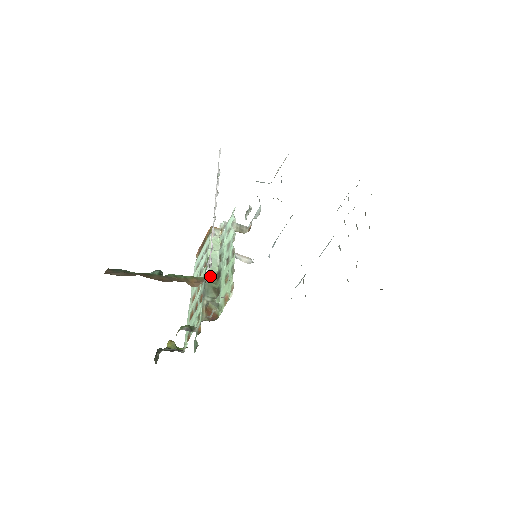
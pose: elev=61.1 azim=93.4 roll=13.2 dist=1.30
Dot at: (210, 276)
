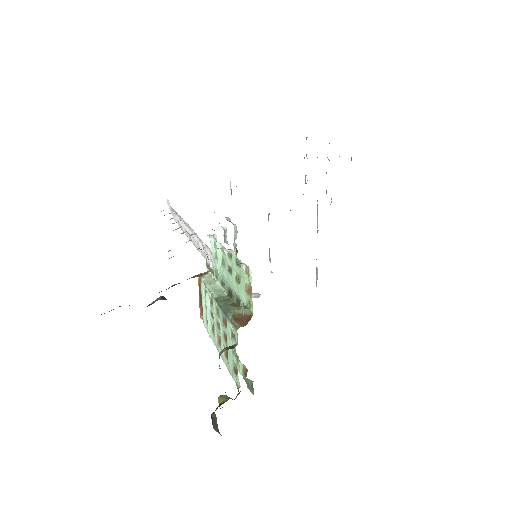
Dot at: (222, 300)
